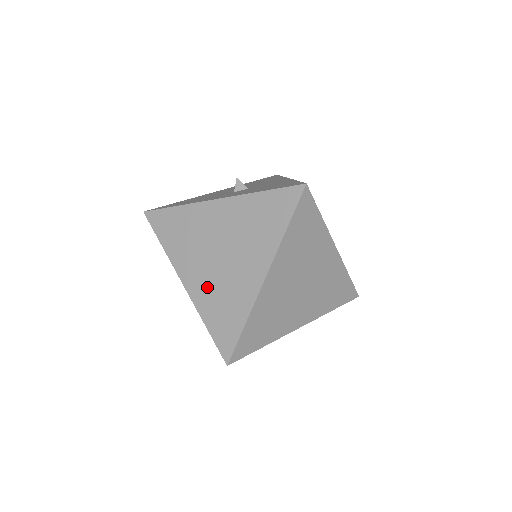
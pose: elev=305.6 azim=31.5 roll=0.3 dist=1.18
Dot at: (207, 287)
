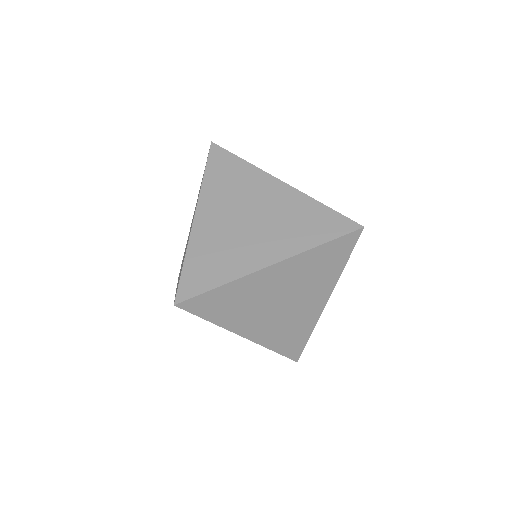
Dot at: occluded
